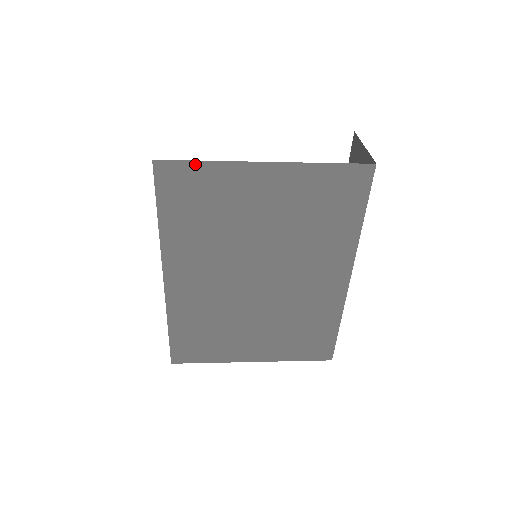
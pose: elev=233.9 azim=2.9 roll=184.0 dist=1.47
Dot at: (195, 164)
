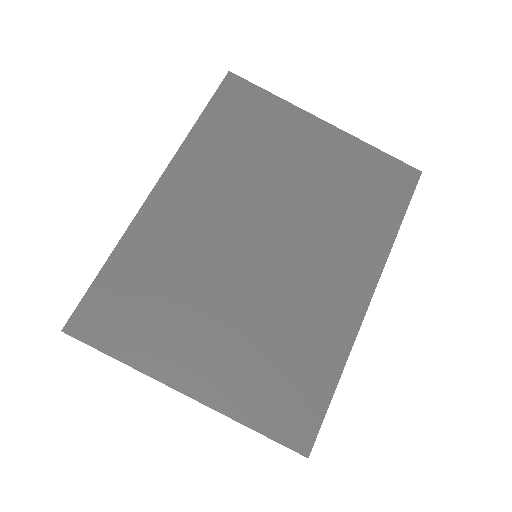
Dot at: (263, 92)
